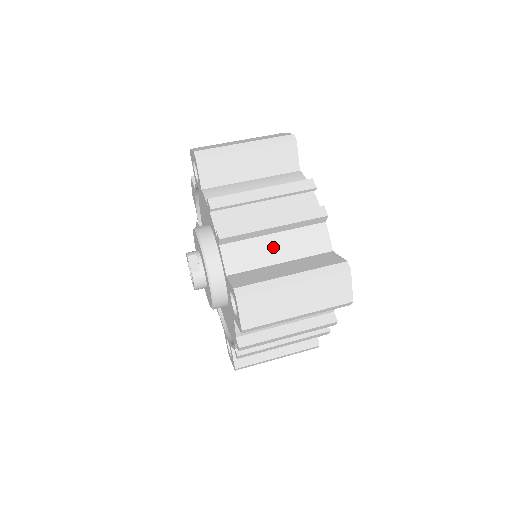
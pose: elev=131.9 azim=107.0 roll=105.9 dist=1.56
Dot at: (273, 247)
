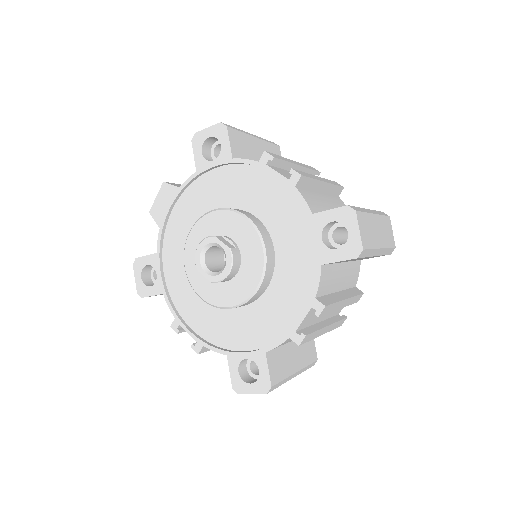
Dot at: (325, 202)
